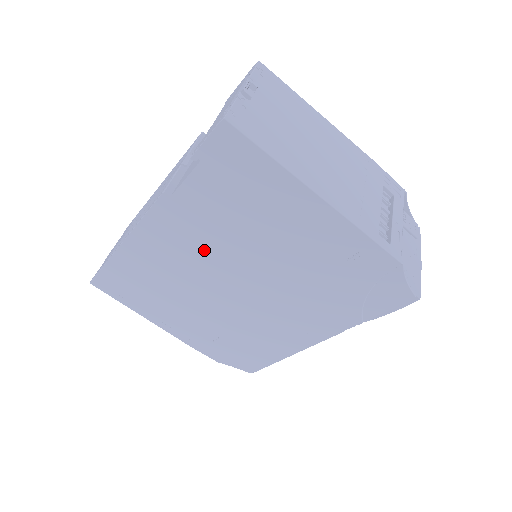
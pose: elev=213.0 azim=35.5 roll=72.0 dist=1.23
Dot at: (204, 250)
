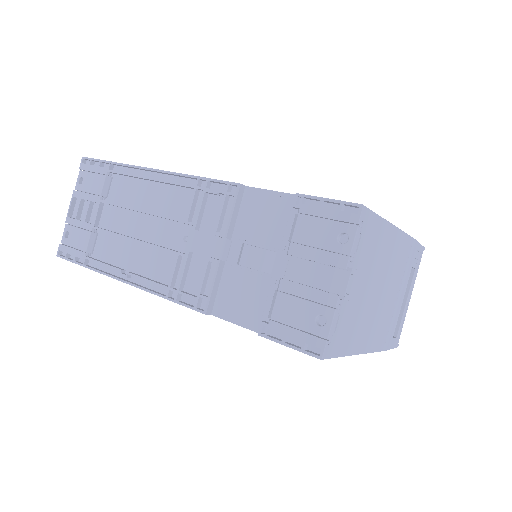
Dot at: occluded
